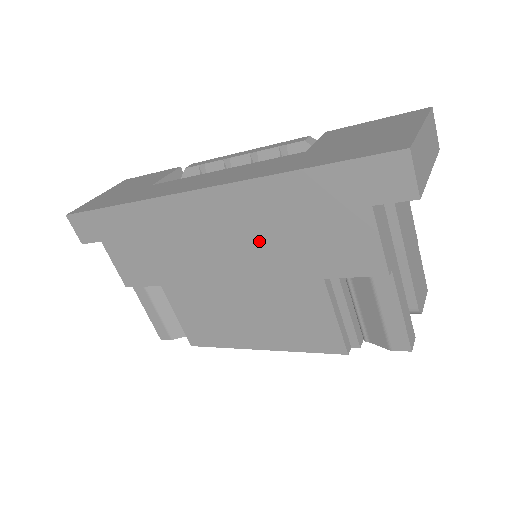
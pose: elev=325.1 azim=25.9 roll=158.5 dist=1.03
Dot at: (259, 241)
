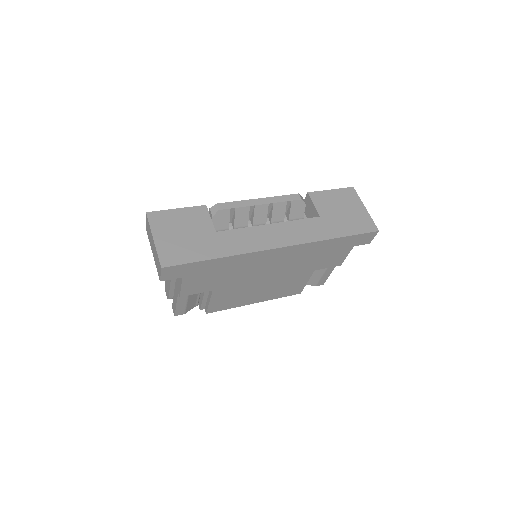
Dot at: (297, 262)
